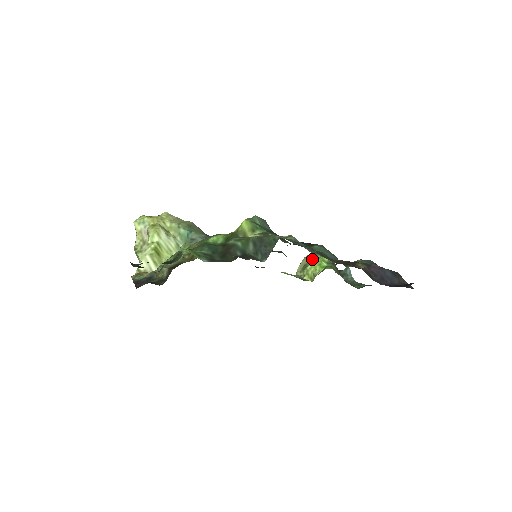
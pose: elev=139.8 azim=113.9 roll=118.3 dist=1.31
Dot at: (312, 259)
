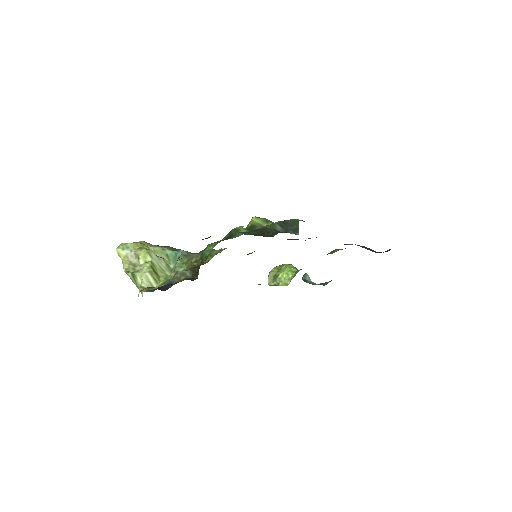
Dot at: (278, 270)
